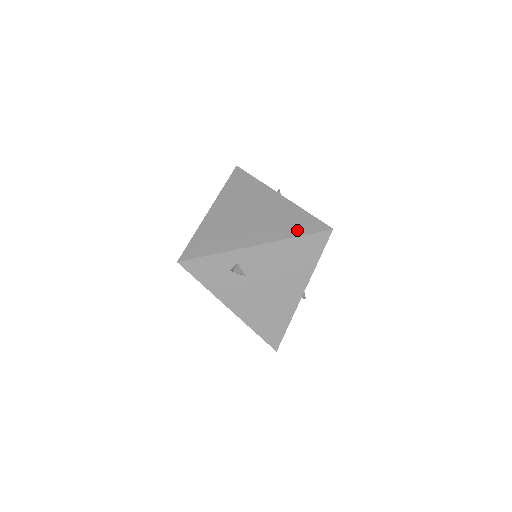
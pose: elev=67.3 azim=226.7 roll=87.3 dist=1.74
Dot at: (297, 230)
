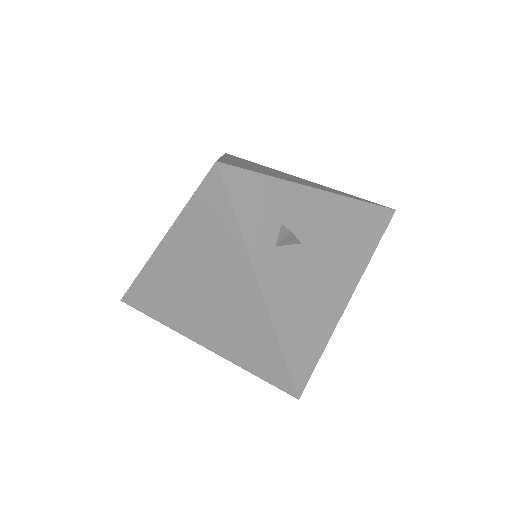
Dot at: (254, 365)
